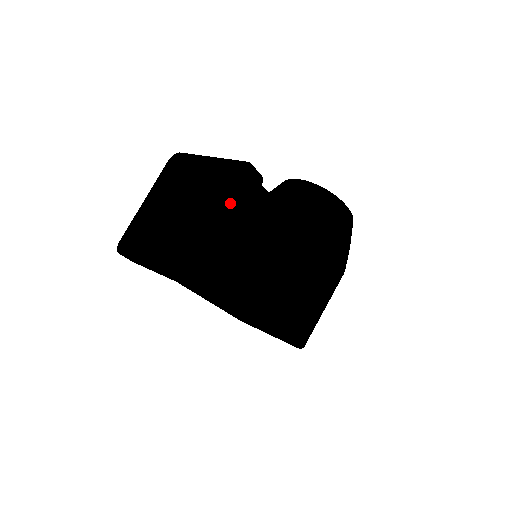
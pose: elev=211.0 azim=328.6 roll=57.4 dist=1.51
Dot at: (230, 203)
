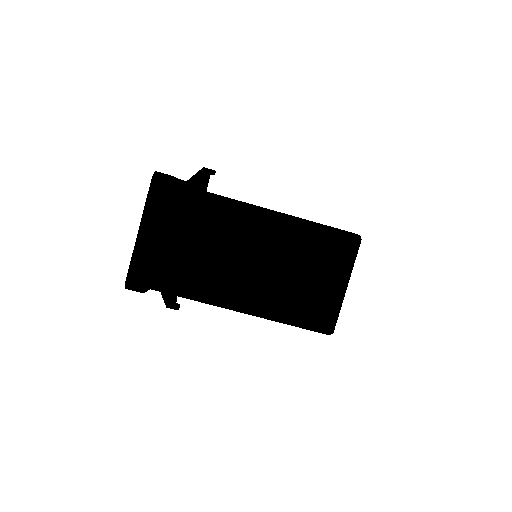
Dot at: occluded
